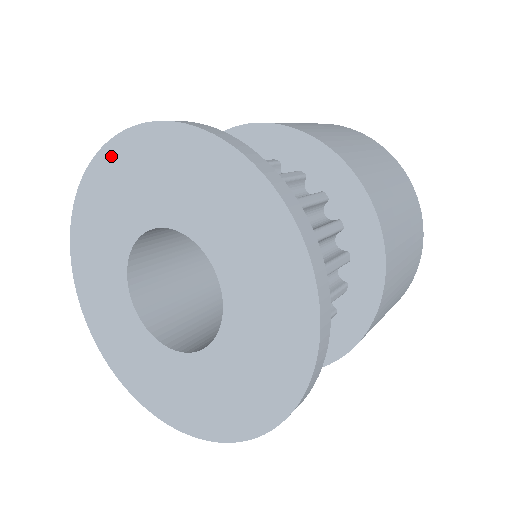
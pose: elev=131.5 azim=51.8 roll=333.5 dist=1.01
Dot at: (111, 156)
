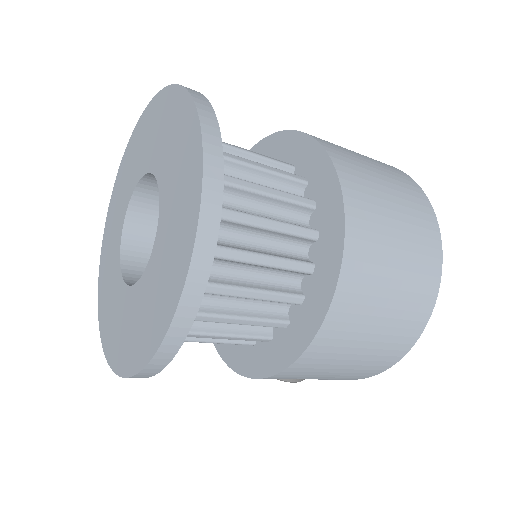
Dot at: (135, 135)
